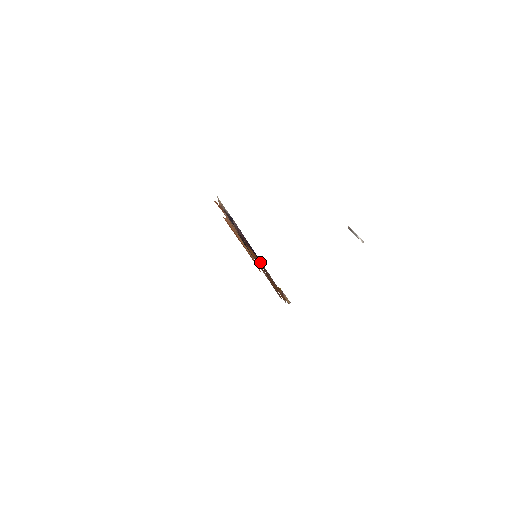
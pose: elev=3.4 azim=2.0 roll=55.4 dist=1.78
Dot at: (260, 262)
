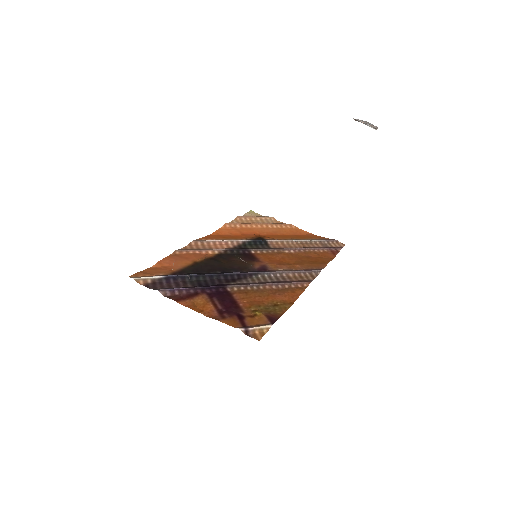
Dot at: (233, 288)
